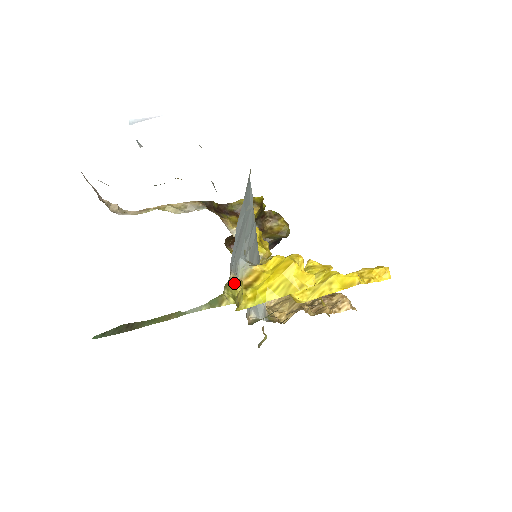
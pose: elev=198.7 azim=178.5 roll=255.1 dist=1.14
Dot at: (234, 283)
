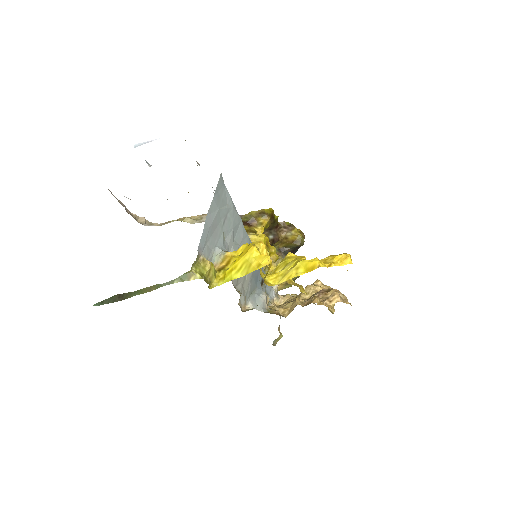
Dot at: (203, 263)
